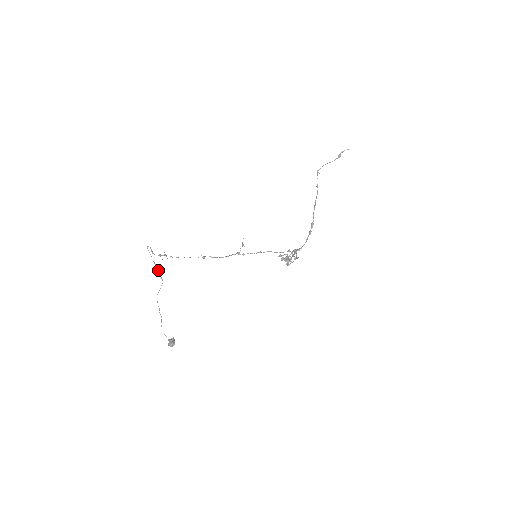
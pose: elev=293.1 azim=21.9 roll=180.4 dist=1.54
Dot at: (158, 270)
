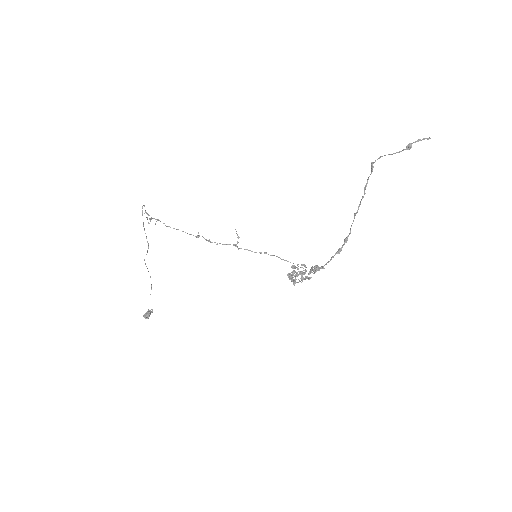
Dot at: occluded
